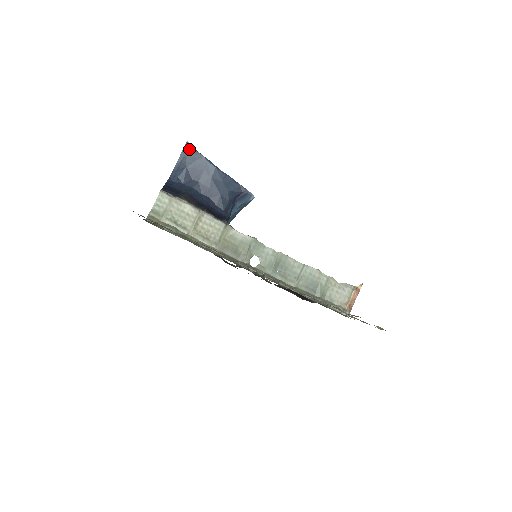
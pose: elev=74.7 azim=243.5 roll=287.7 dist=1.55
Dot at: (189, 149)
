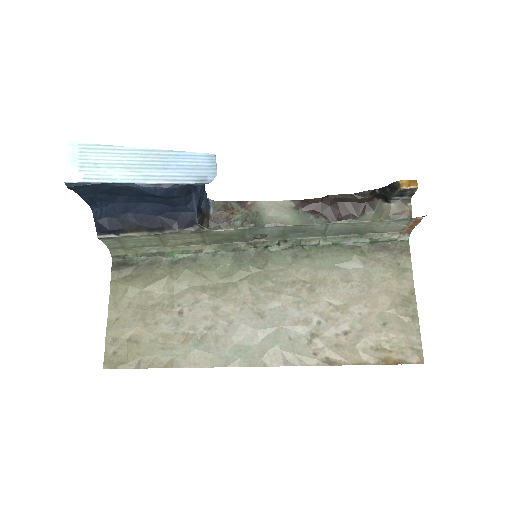
Dot at: (77, 187)
